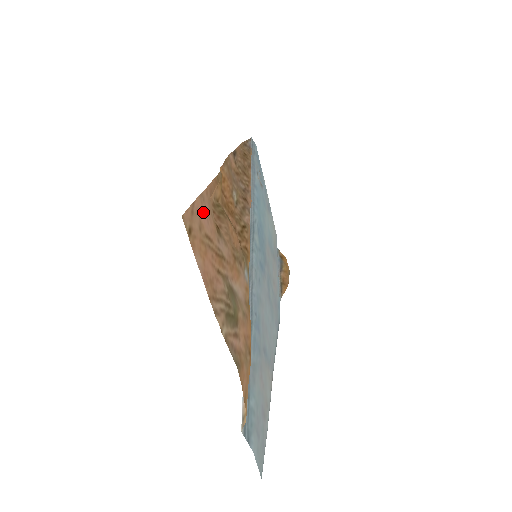
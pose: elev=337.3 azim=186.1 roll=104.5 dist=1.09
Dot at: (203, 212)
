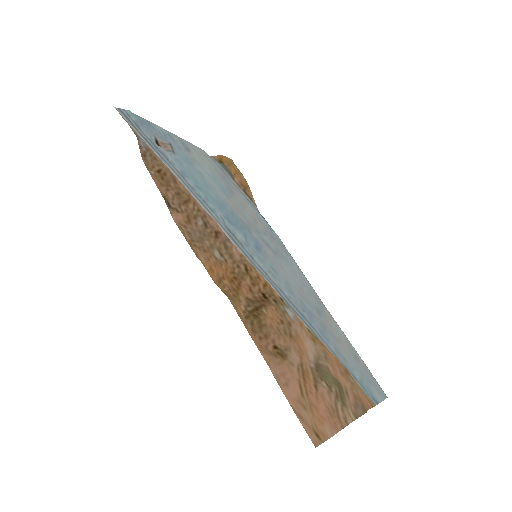
Dot at: (287, 387)
